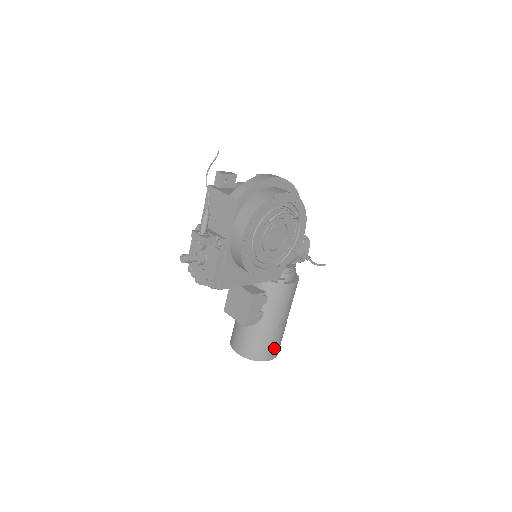
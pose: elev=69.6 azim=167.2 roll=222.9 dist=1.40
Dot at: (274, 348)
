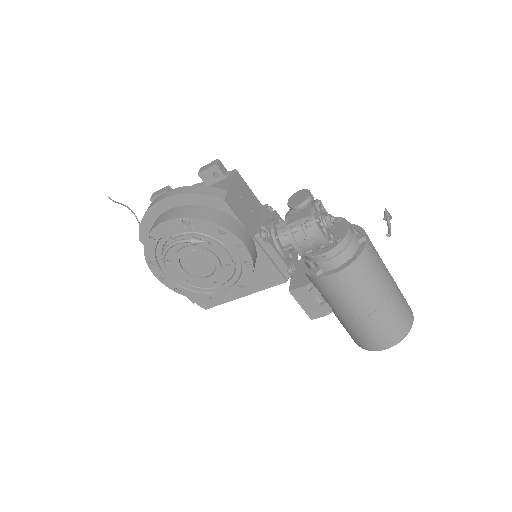
Dot at: (376, 339)
